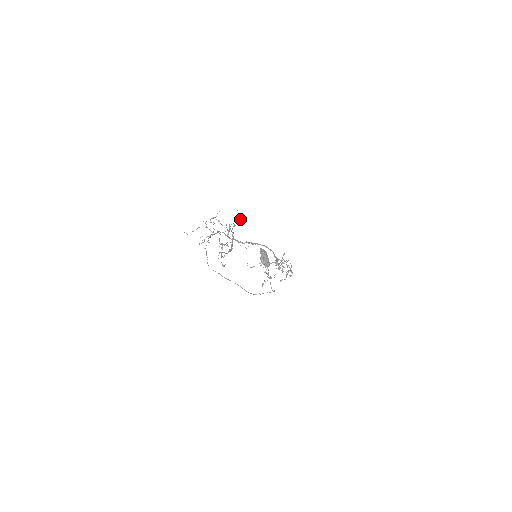
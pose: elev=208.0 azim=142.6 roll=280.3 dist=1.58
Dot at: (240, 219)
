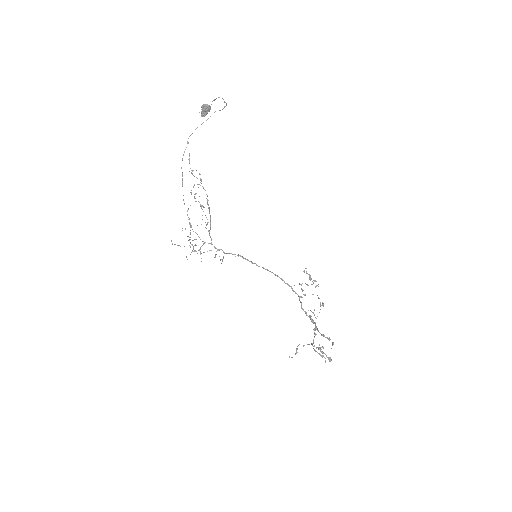
Dot at: (223, 257)
